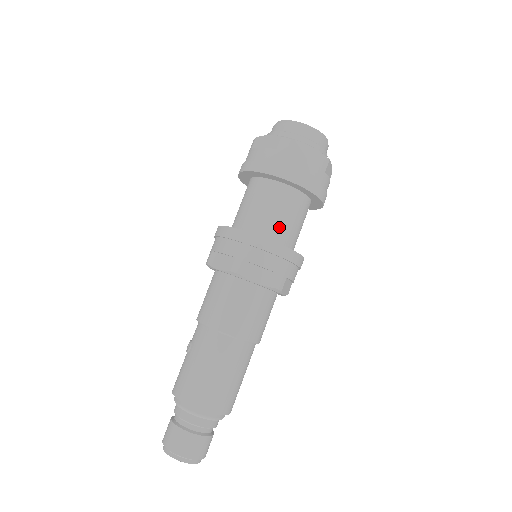
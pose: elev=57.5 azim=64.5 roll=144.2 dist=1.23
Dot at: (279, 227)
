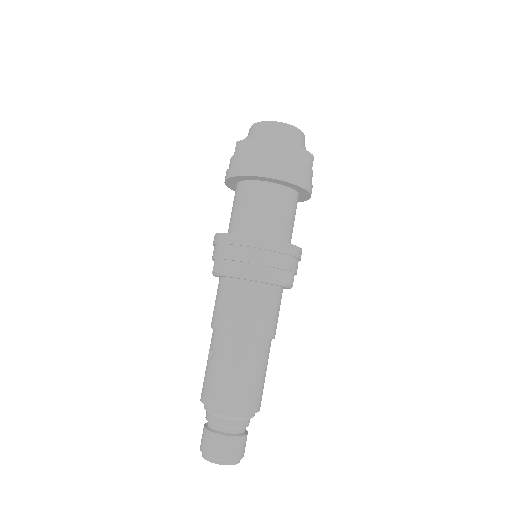
Dot at: (282, 227)
